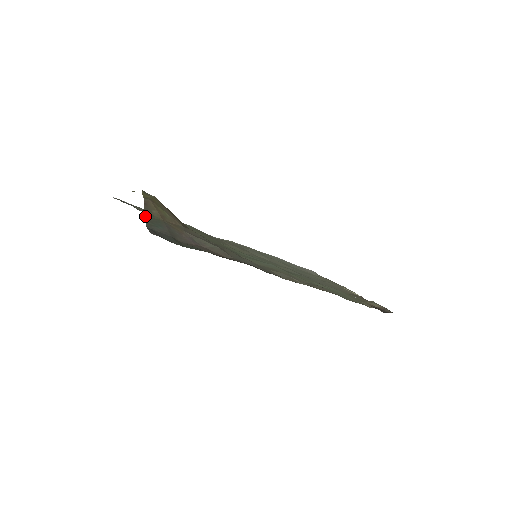
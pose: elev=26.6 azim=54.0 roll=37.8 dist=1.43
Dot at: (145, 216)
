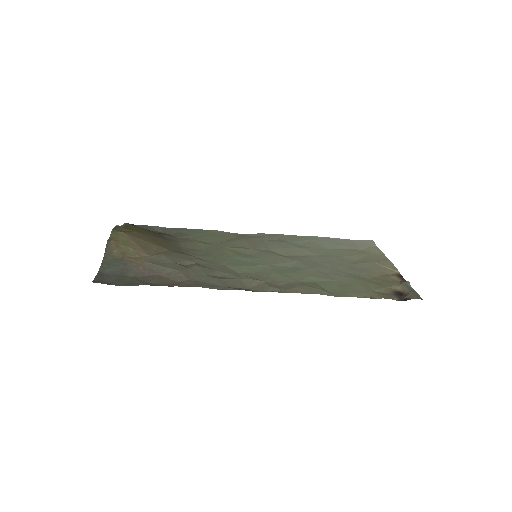
Dot at: (103, 259)
